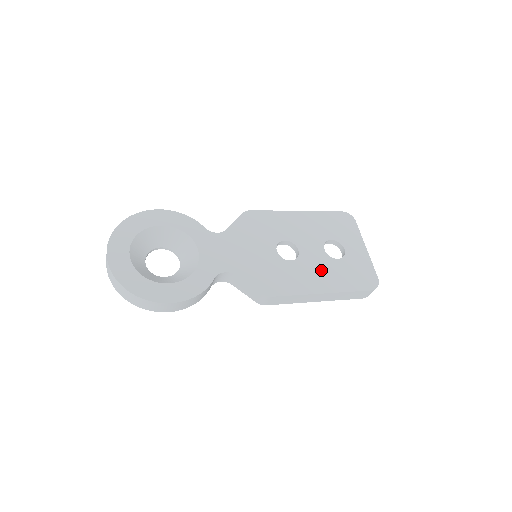
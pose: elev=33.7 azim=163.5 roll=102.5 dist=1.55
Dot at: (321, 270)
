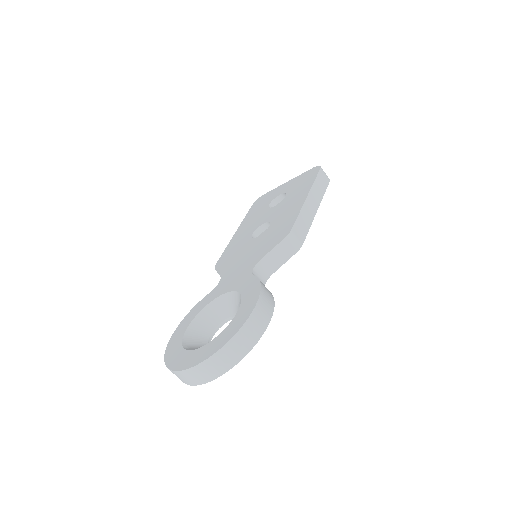
Dot at: (288, 204)
